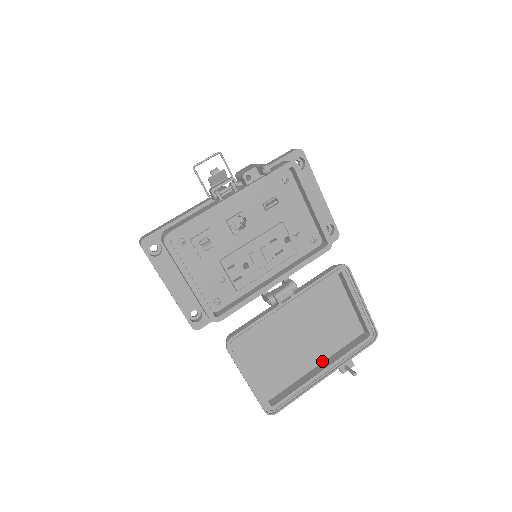
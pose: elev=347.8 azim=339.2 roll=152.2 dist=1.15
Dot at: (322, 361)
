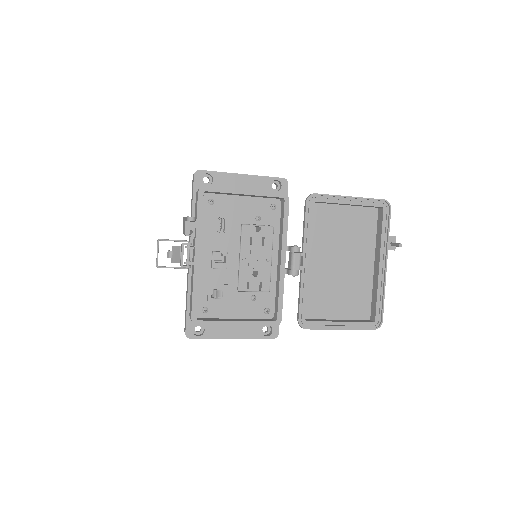
Dot at: (373, 258)
